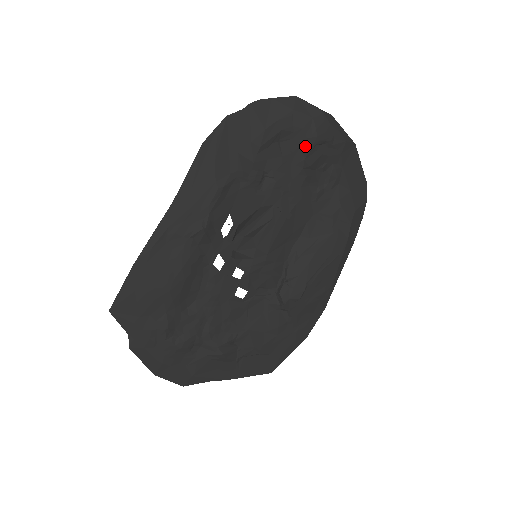
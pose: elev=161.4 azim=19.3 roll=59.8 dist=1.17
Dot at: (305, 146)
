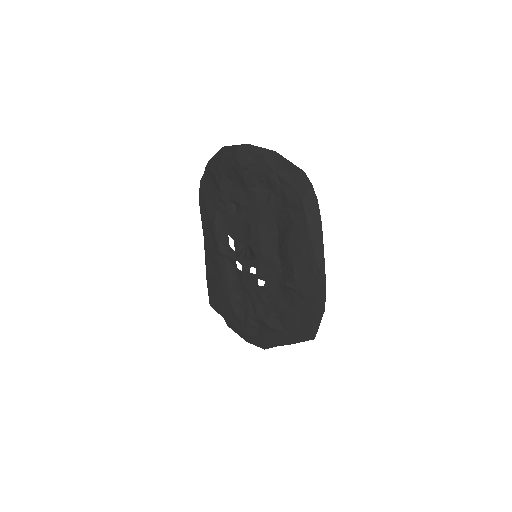
Dot at: (239, 175)
